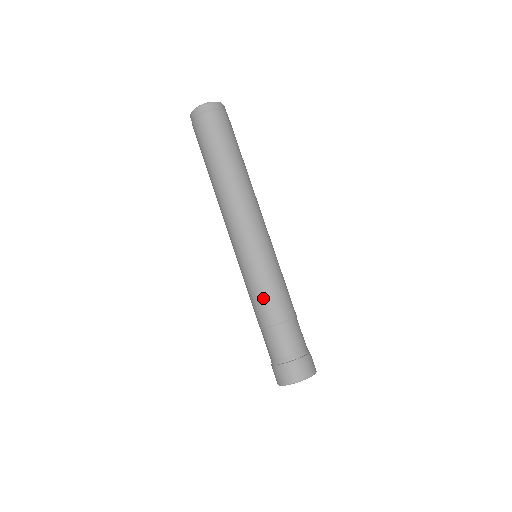
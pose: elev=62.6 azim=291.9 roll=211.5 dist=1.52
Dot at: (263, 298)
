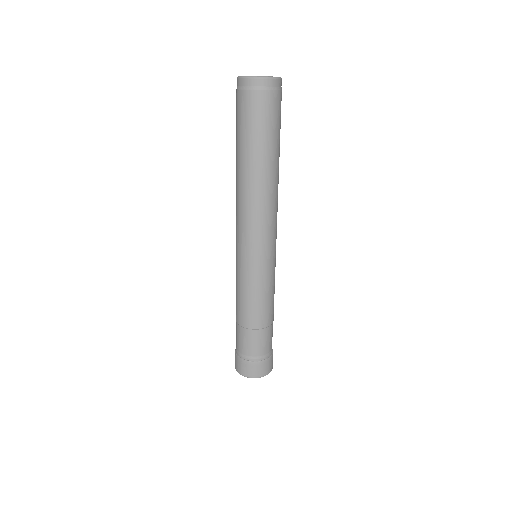
Dot at: (252, 304)
